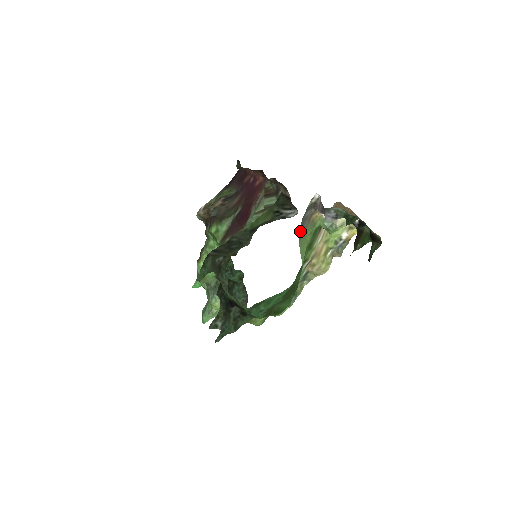
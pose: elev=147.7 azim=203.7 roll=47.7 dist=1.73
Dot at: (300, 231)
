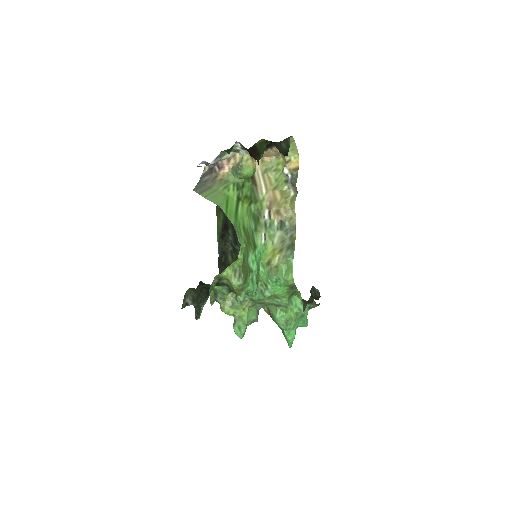
Dot at: (198, 189)
